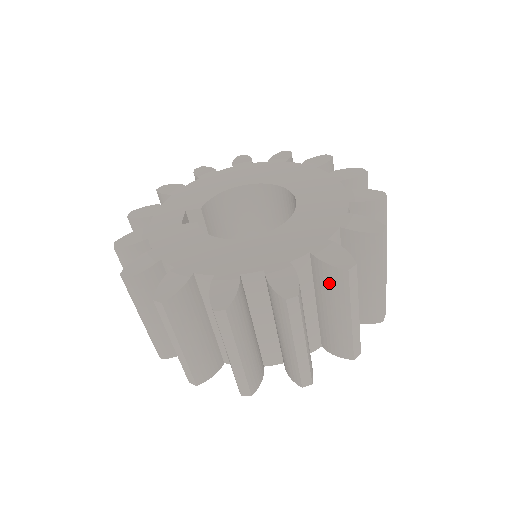
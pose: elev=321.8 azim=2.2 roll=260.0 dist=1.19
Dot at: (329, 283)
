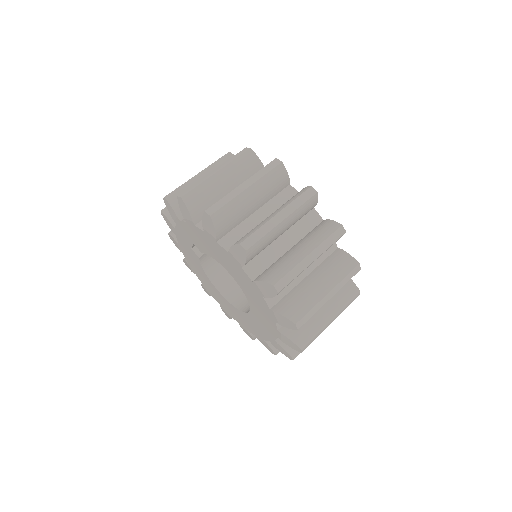
Dot at: (338, 264)
